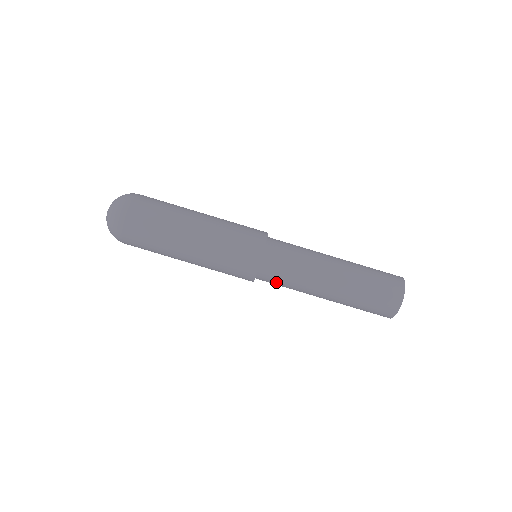
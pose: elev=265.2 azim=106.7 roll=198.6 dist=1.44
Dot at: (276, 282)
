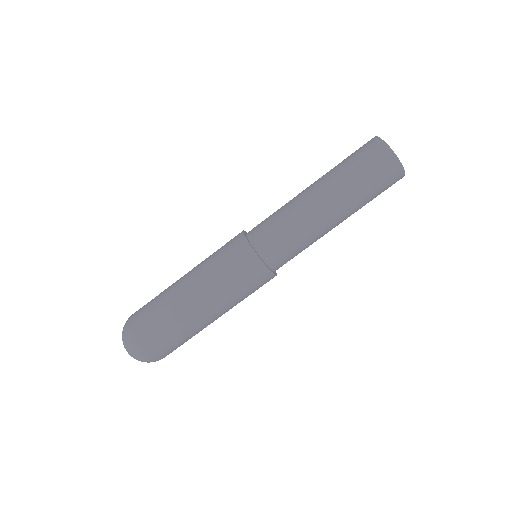
Dot at: (291, 257)
